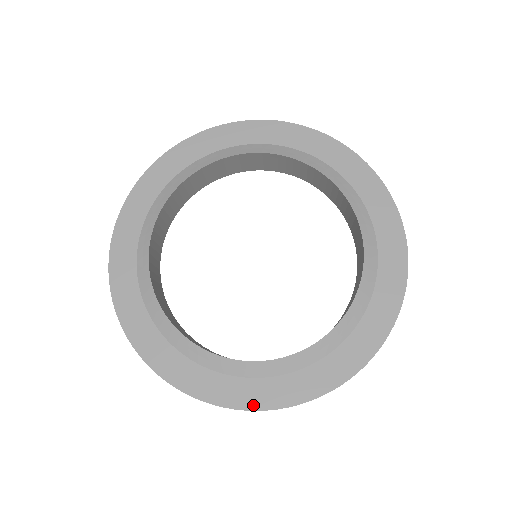
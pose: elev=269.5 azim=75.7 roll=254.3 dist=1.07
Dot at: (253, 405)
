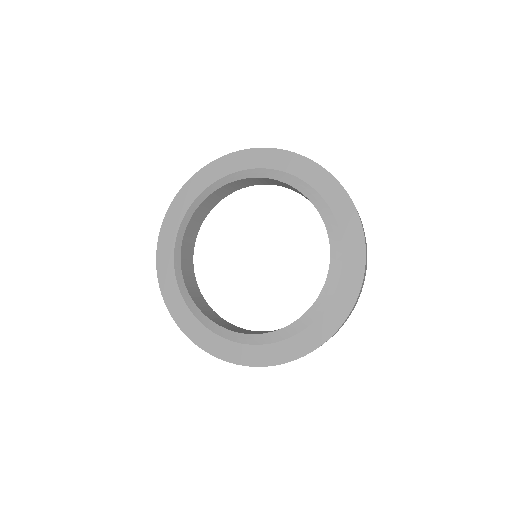
Dot at: (262, 363)
